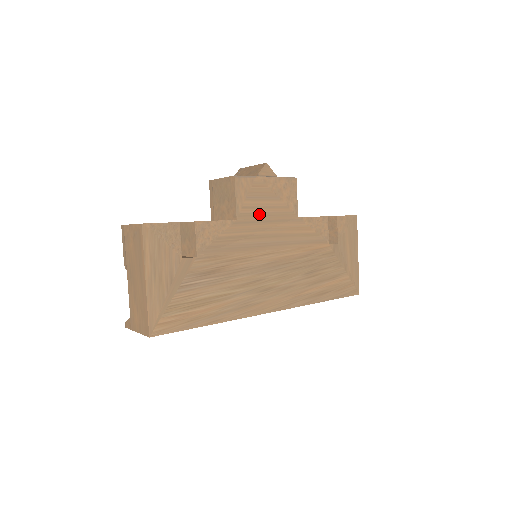
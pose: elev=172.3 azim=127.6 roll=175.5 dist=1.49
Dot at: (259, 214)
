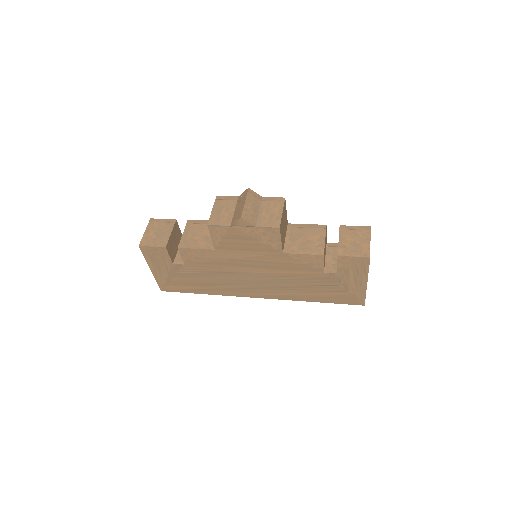
Dot at: (237, 248)
